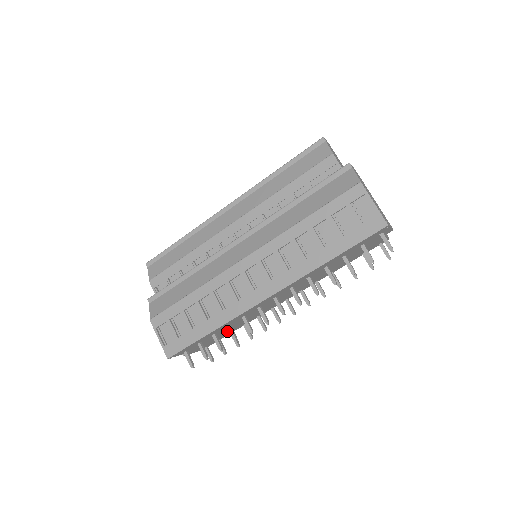
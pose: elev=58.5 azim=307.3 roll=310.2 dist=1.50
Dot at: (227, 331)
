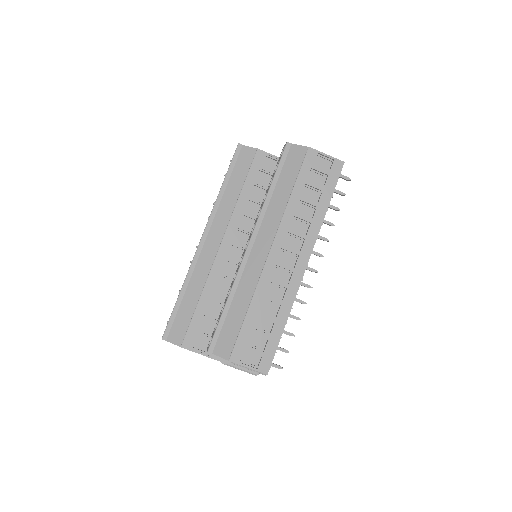
Dot at: occluded
